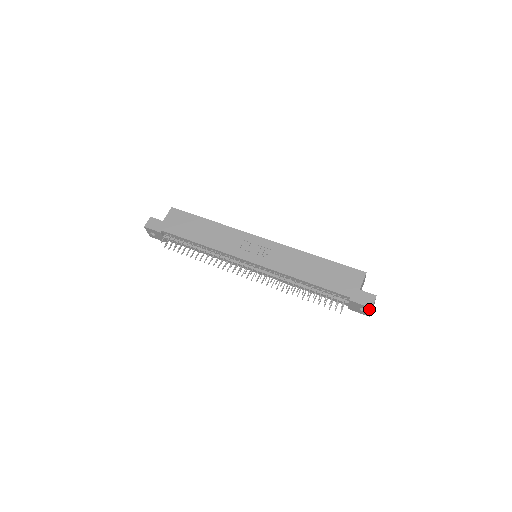
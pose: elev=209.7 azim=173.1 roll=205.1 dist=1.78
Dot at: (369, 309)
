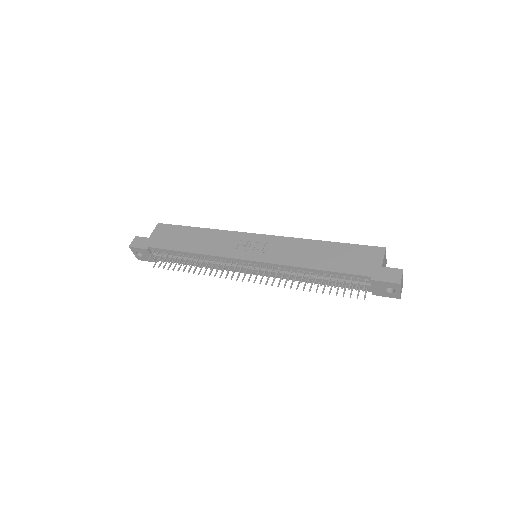
Dot at: (397, 286)
